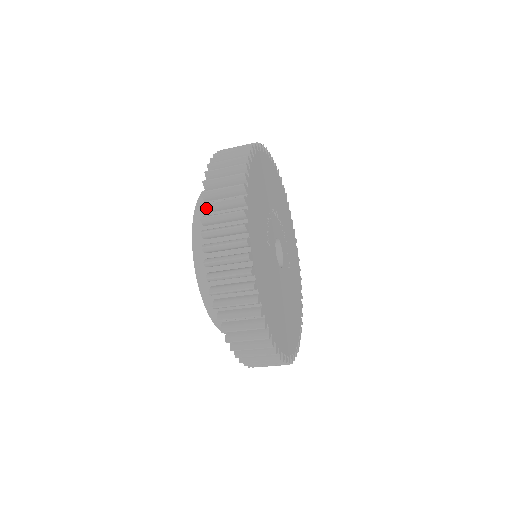
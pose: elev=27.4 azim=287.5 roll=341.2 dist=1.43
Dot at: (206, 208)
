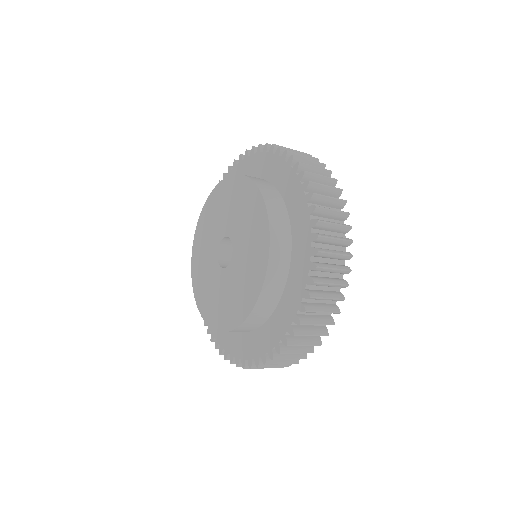
Dot at: (318, 270)
